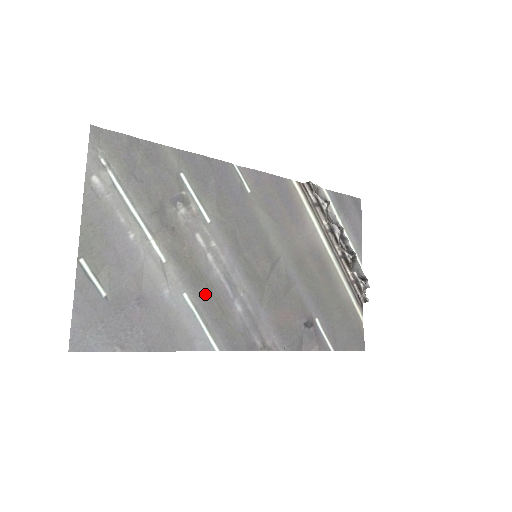
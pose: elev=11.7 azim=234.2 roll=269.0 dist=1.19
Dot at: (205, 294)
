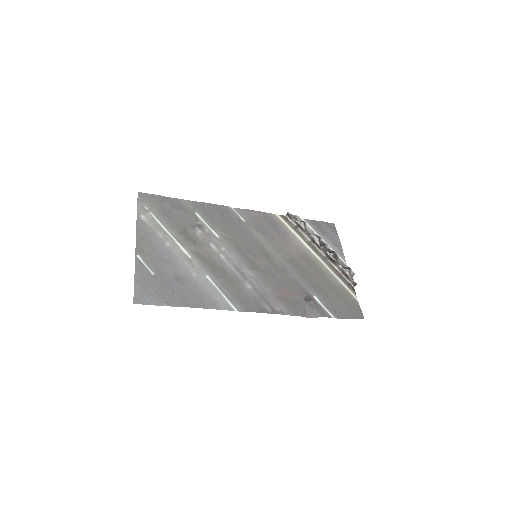
Dot at: (222, 277)
